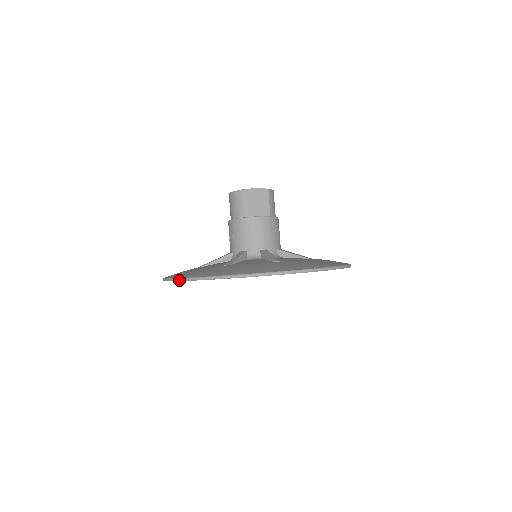
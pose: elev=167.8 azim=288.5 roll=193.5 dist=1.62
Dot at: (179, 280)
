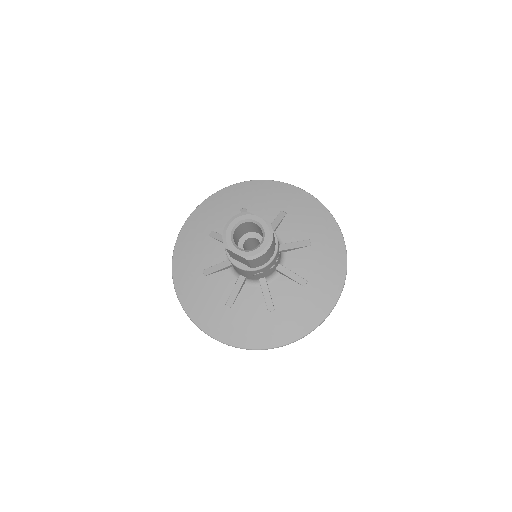
Dot at: (173, 256)
